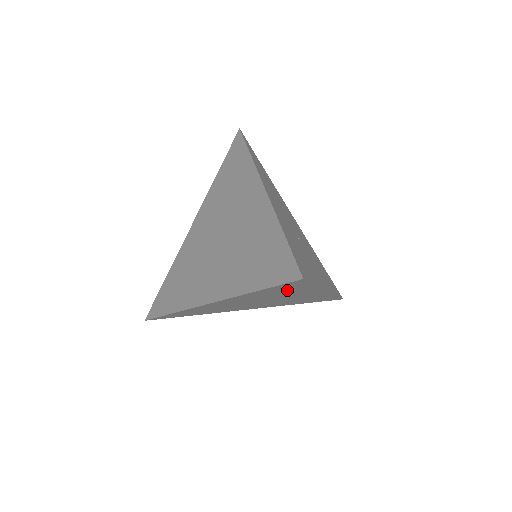
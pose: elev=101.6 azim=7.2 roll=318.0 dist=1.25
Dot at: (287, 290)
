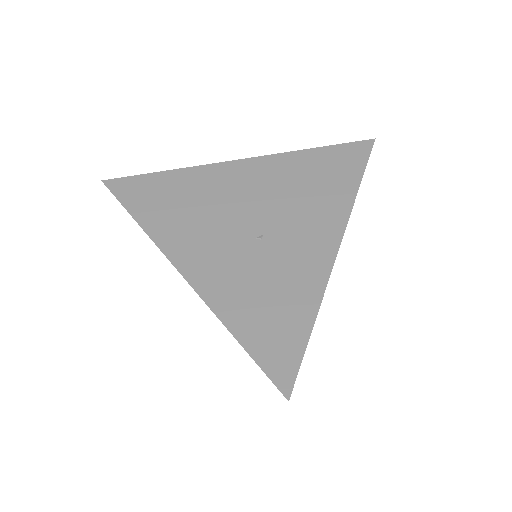
Dot at: occluded
